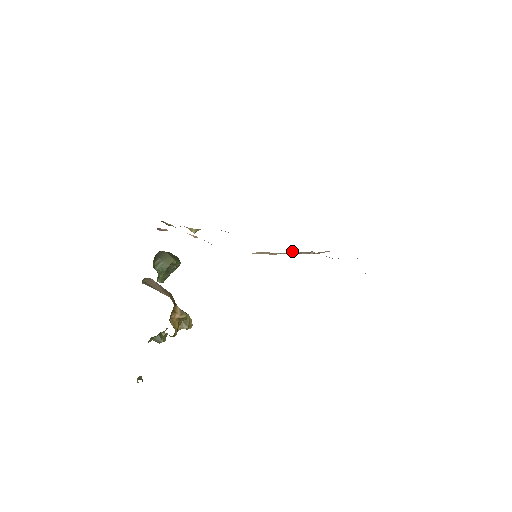
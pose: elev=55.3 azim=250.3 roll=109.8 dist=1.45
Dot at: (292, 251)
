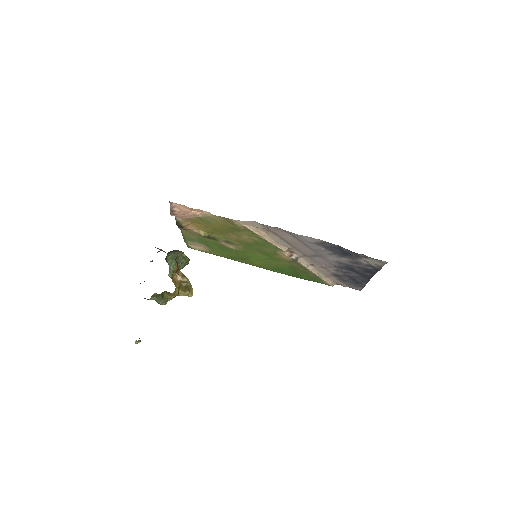
Dot at: (289, 255)
